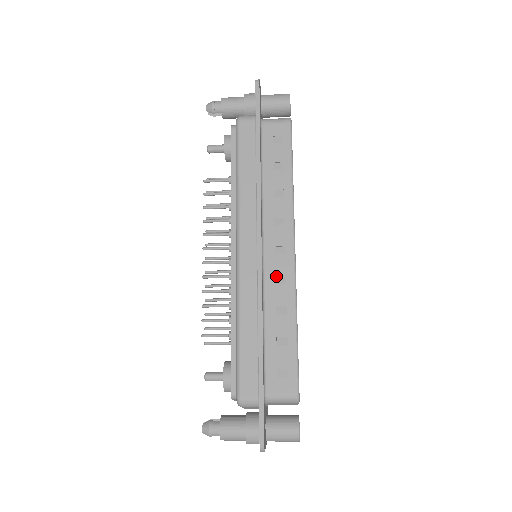
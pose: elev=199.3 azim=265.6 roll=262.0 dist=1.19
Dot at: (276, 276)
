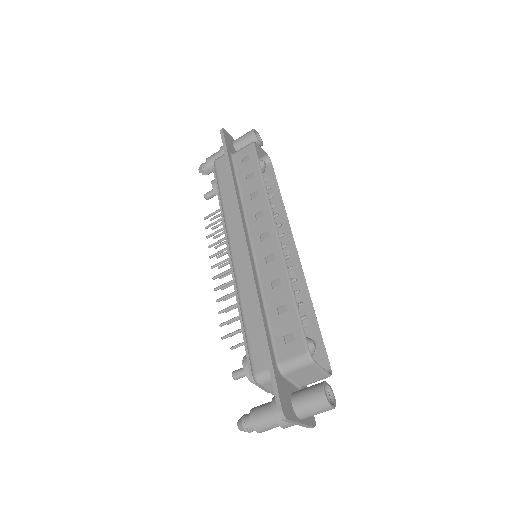
Dot at: (266, 258)
